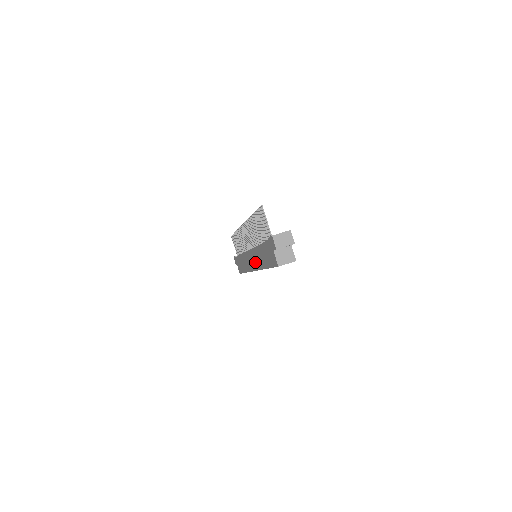
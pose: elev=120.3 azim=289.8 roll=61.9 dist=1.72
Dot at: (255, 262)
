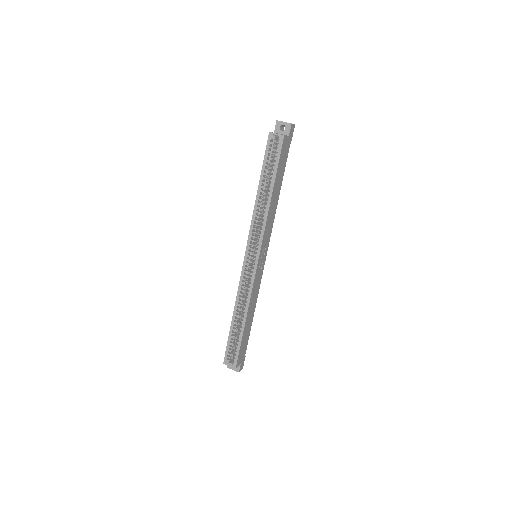
Dot at: occluded
